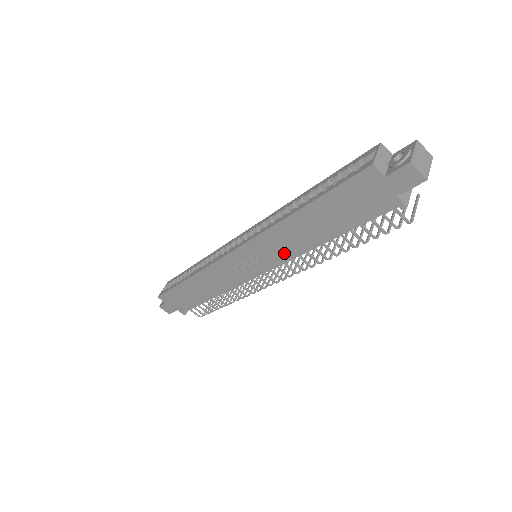
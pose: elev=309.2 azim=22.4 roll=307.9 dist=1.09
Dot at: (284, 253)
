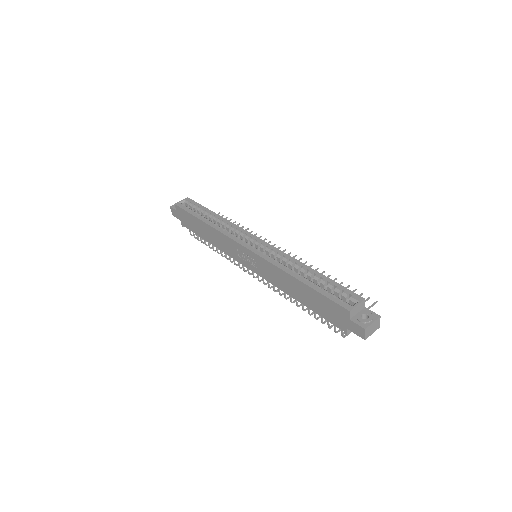
Dot at: (272, 279)
